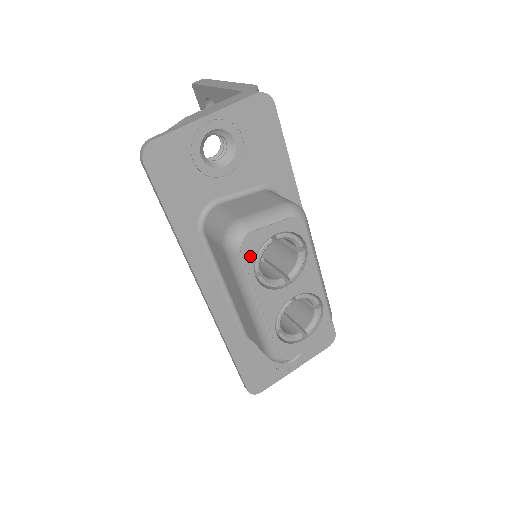
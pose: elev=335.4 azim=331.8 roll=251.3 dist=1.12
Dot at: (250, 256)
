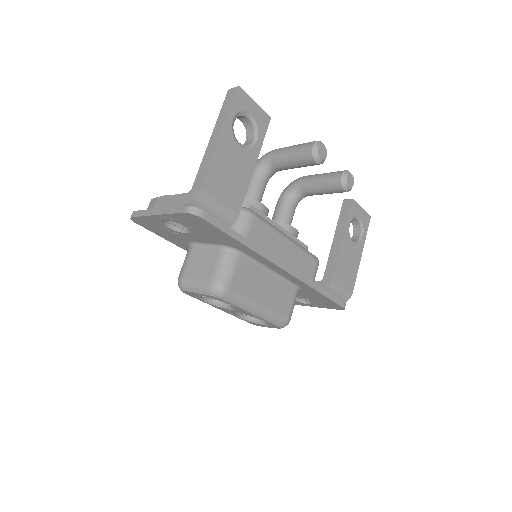
Dot at: (192, 296)
